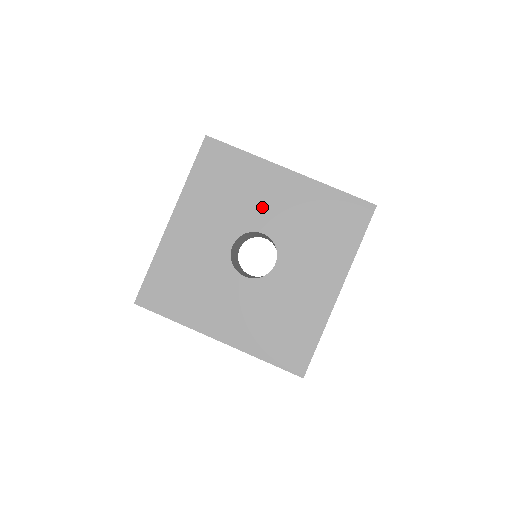
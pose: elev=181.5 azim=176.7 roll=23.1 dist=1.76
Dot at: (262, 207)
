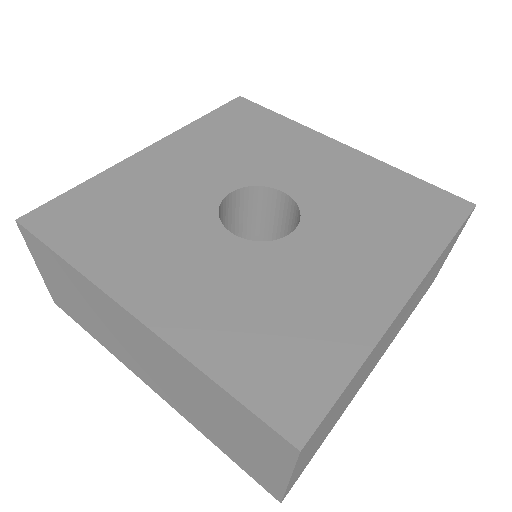
Dot at: (292, 166)
